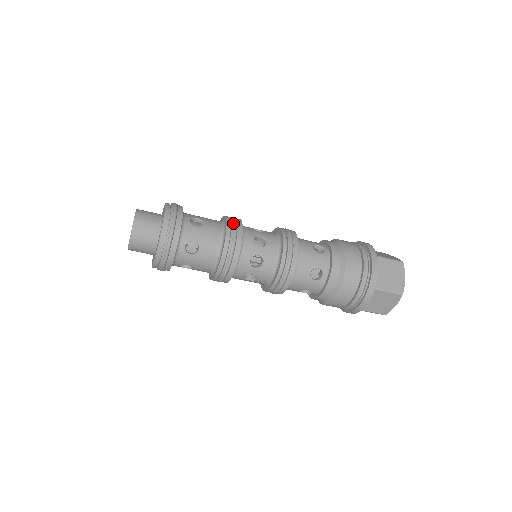
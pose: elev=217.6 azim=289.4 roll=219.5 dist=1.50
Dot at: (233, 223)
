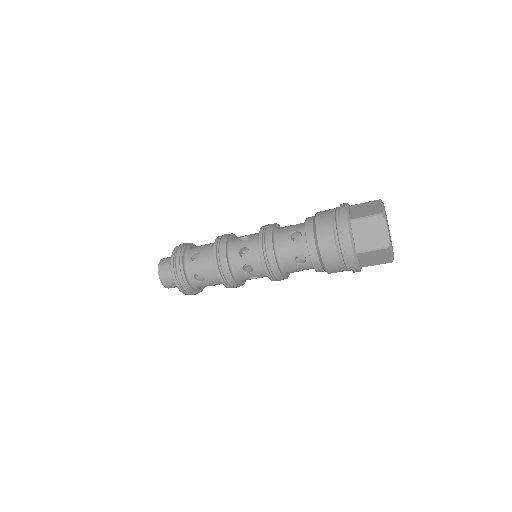
Dot at: (218, 247)
